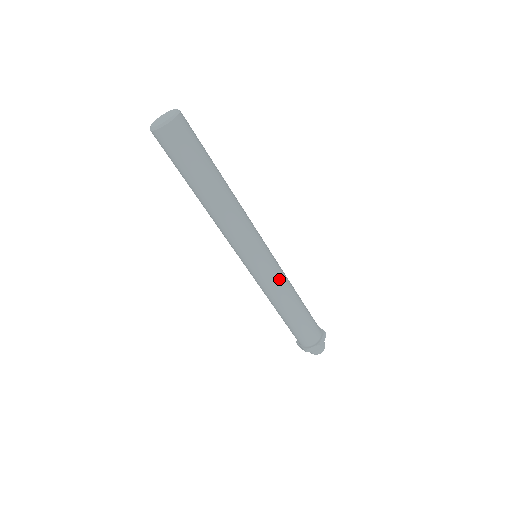
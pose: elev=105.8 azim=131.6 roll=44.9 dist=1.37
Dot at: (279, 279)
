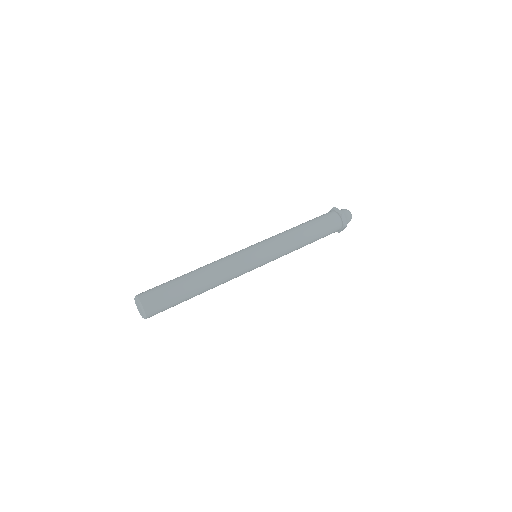
Dot at: (282, 251)
